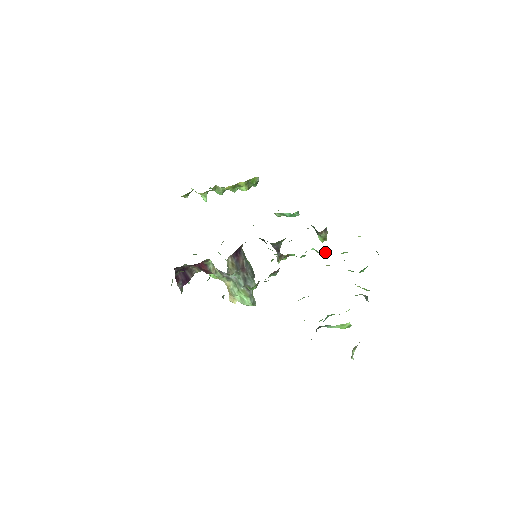
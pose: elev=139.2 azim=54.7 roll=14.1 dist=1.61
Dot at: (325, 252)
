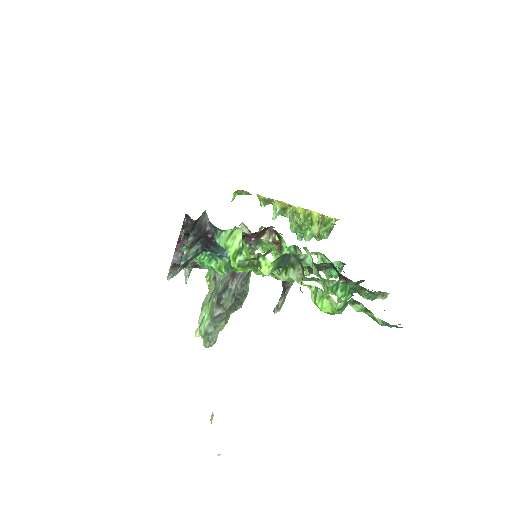
Dot at: occluded
